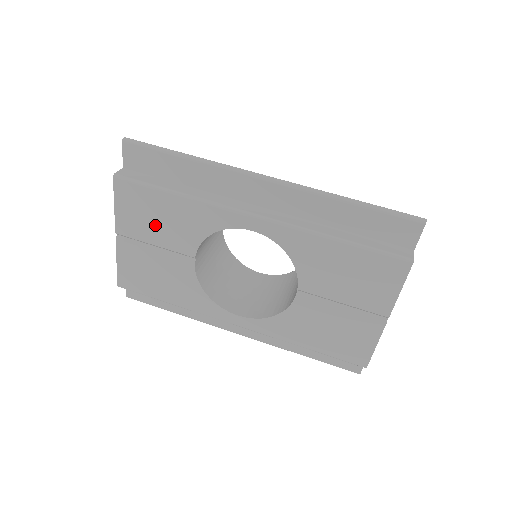
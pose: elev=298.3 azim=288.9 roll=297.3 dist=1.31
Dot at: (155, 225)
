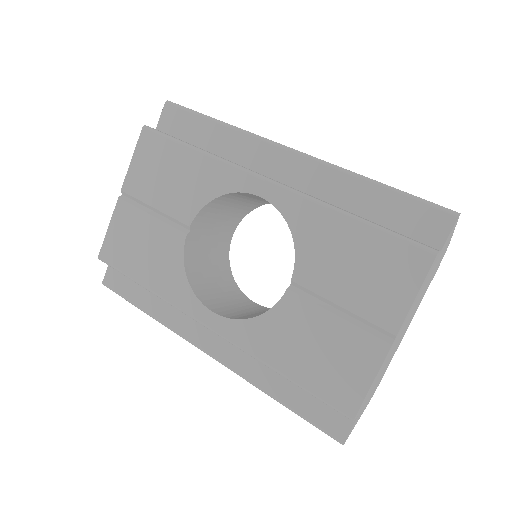
Dot at: (163, 183)
